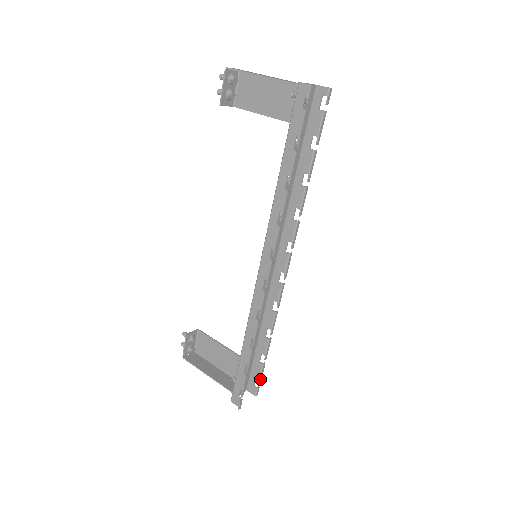
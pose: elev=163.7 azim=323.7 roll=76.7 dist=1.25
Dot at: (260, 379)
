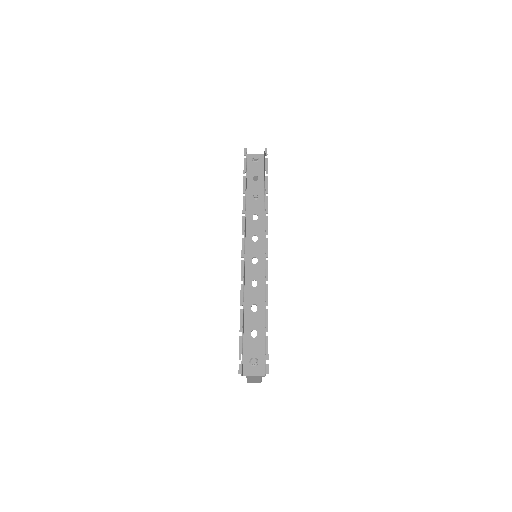
Dot at: (266, 353)
